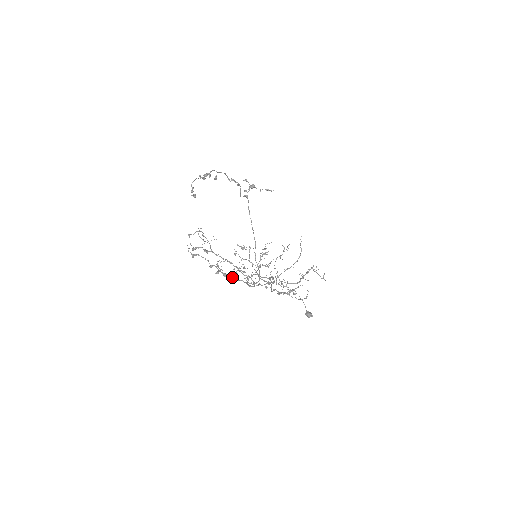
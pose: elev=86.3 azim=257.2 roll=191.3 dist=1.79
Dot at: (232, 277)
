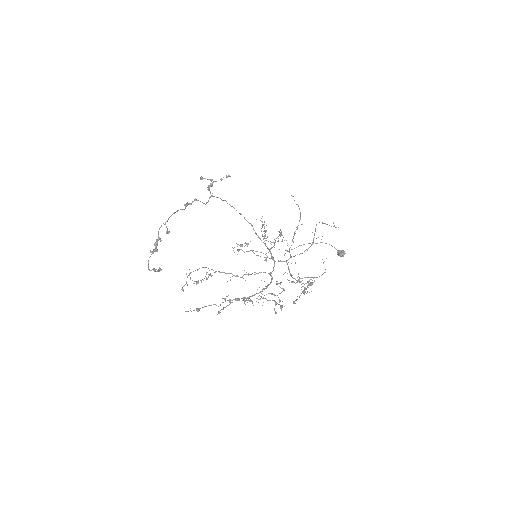
Dot at: (245, 298)
